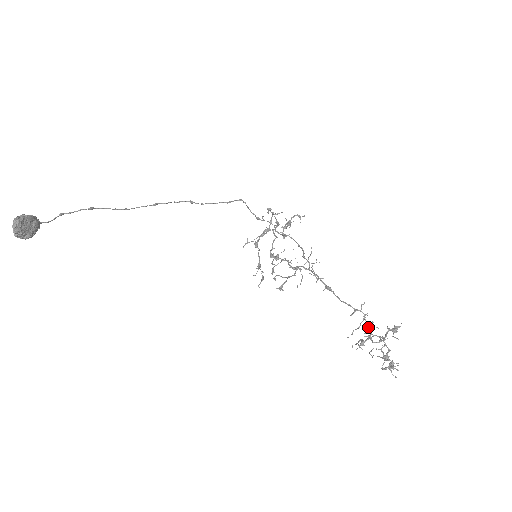
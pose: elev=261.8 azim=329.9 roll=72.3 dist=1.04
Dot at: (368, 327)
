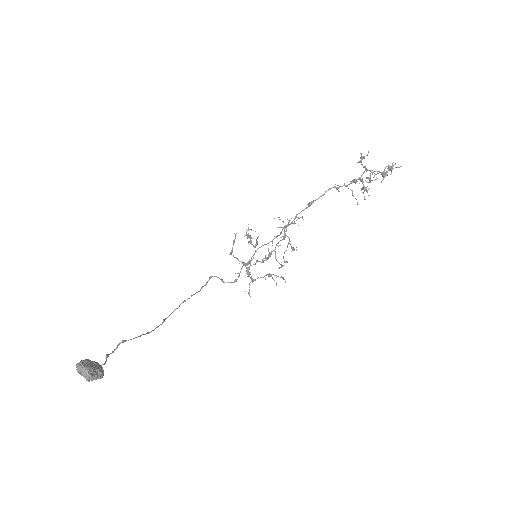
Dot at: (353, 180)
